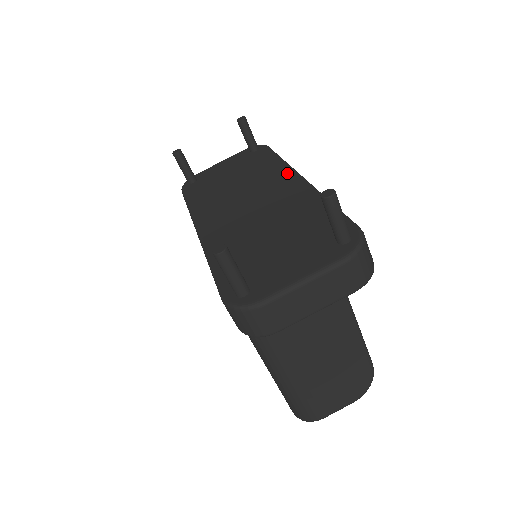
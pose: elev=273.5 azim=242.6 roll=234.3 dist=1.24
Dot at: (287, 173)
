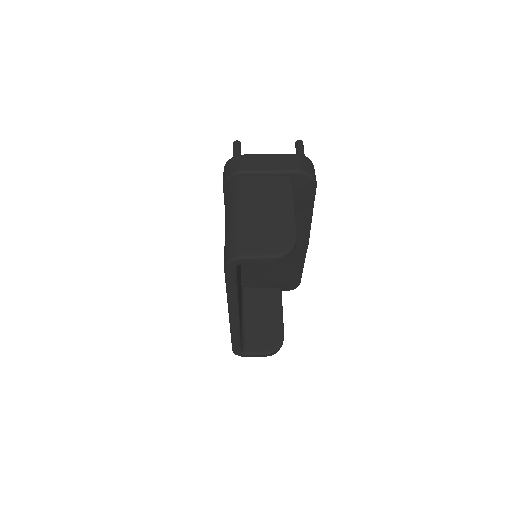
Dot at: occluded
